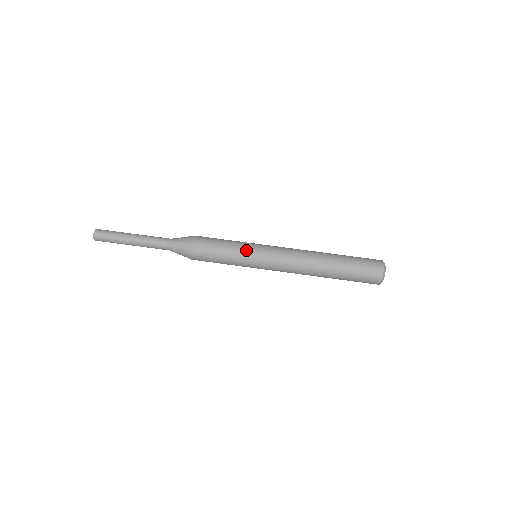
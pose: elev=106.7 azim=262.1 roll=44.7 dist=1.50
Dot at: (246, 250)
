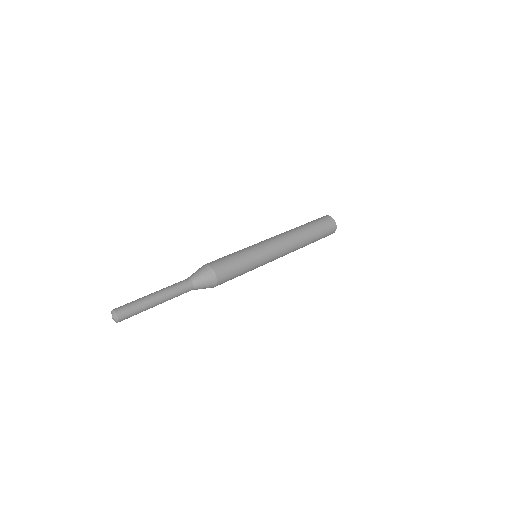
Dot at: (248, 248)
